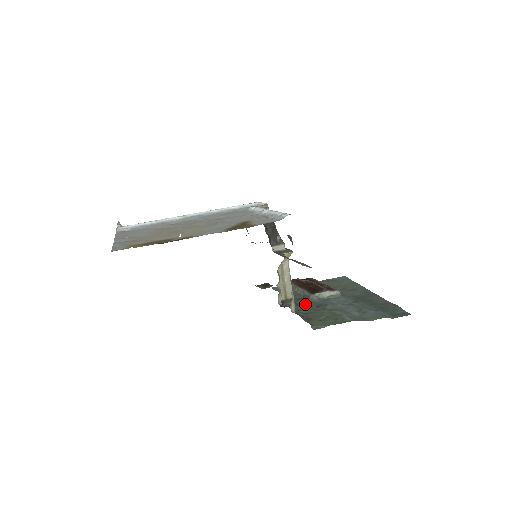
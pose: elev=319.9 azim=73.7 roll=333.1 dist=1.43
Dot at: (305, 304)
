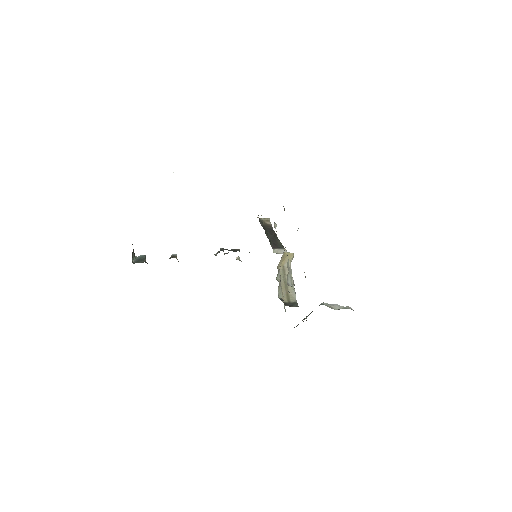
Dot at: occluded
